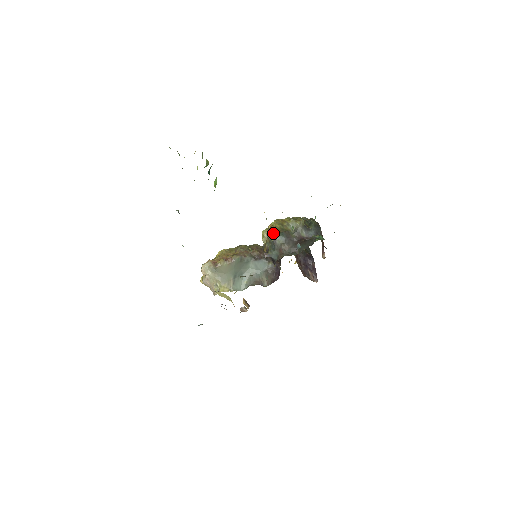
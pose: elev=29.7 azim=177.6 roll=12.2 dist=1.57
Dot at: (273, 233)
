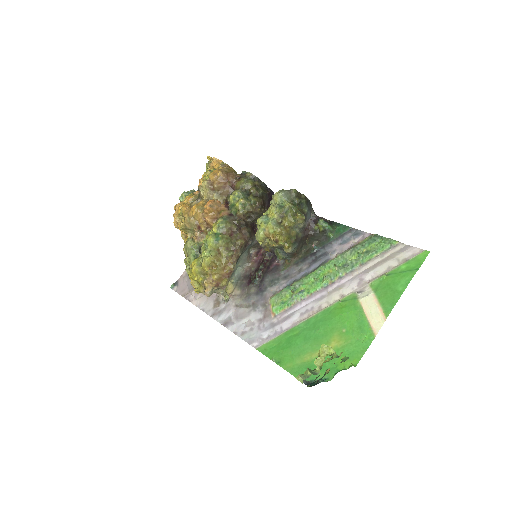
Dot at: (287, 249)
